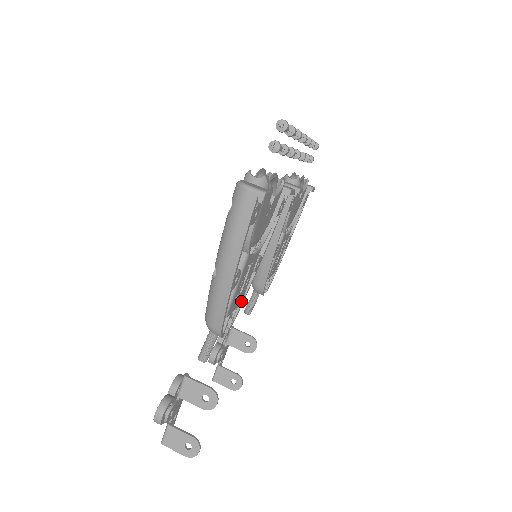
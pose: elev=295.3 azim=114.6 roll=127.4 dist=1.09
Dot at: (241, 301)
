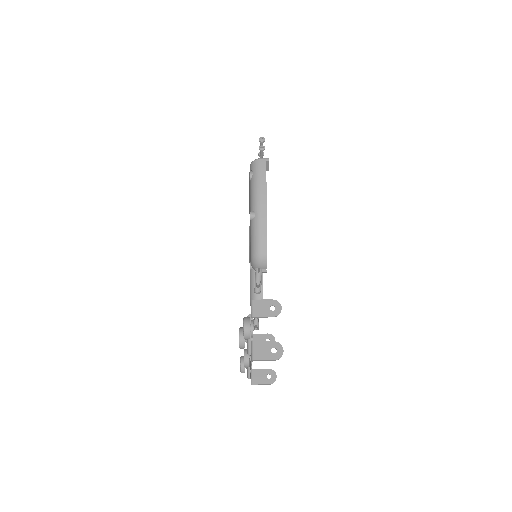
Dot at: occluded
